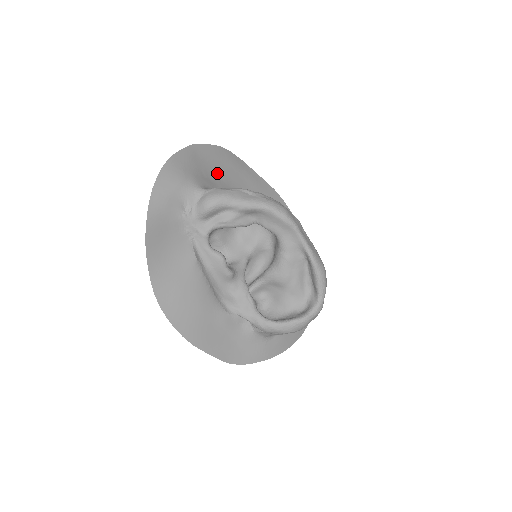
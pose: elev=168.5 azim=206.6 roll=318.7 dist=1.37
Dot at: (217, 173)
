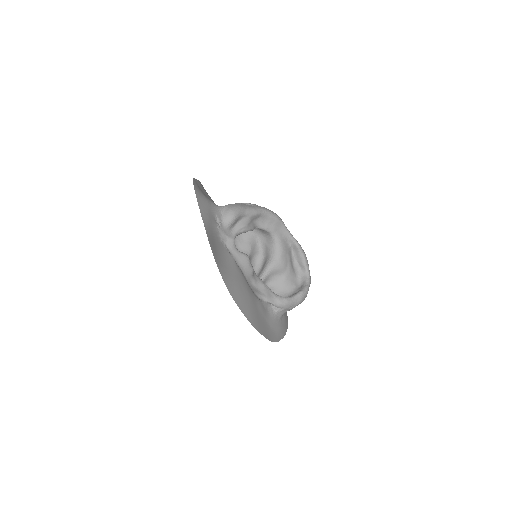
Dot at: occluded
